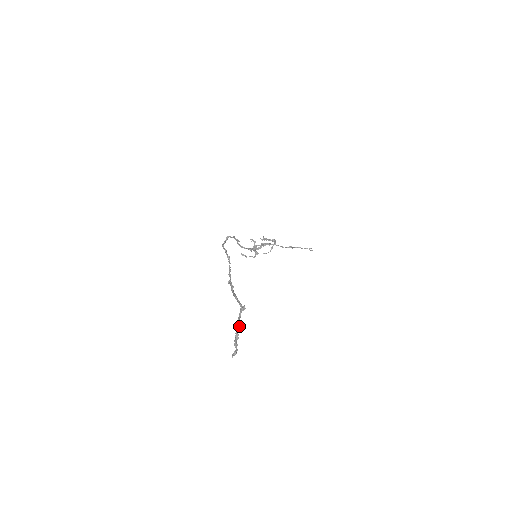
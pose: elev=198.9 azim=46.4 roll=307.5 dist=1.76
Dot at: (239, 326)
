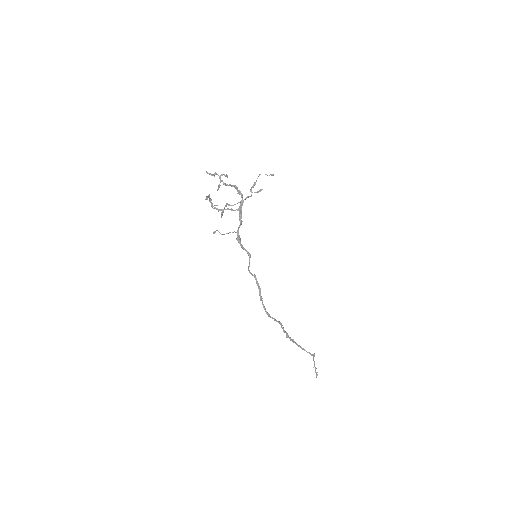
Dot at: occluded
